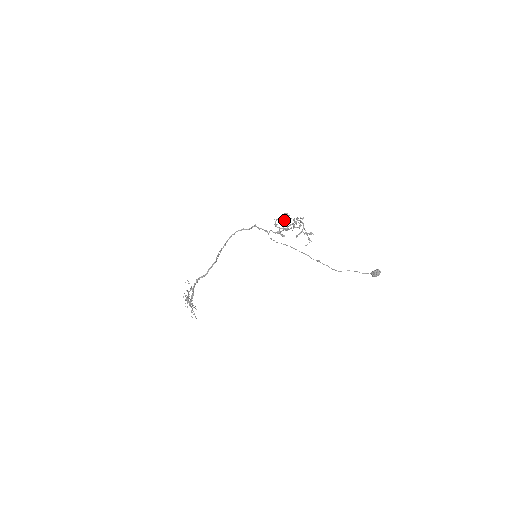
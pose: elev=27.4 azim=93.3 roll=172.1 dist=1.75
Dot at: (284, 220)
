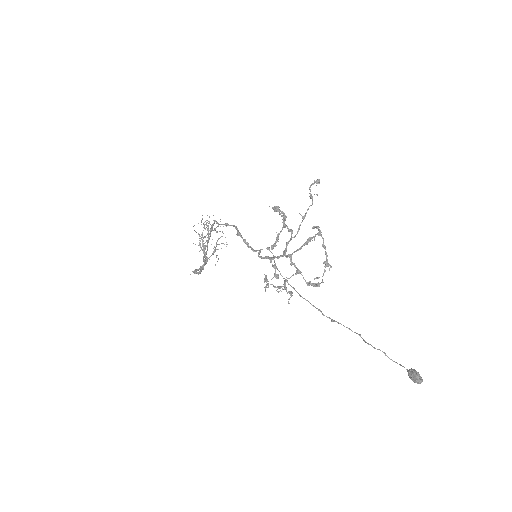
Dot at: (265, 281)
